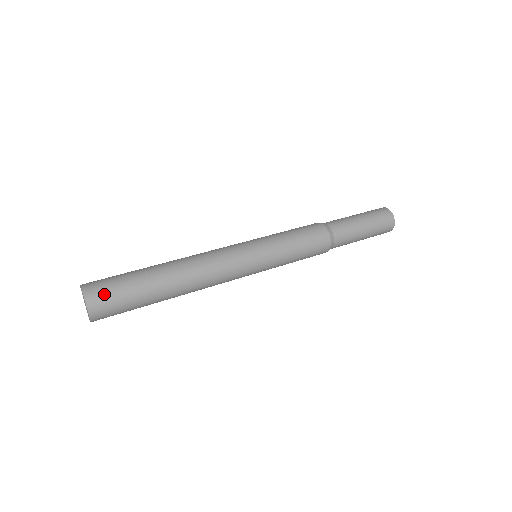
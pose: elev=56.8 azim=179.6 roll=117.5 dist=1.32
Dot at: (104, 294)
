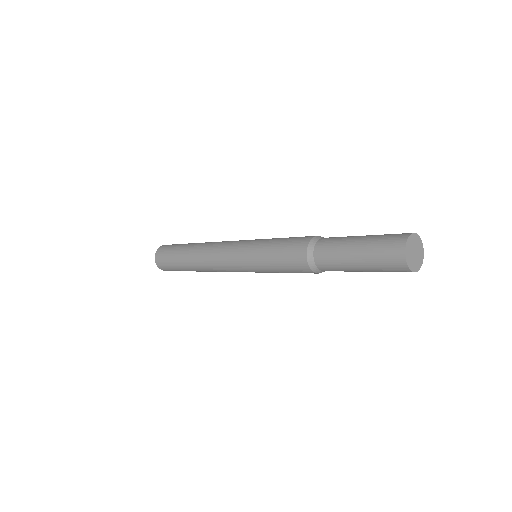
Dot at: (163, 264)
